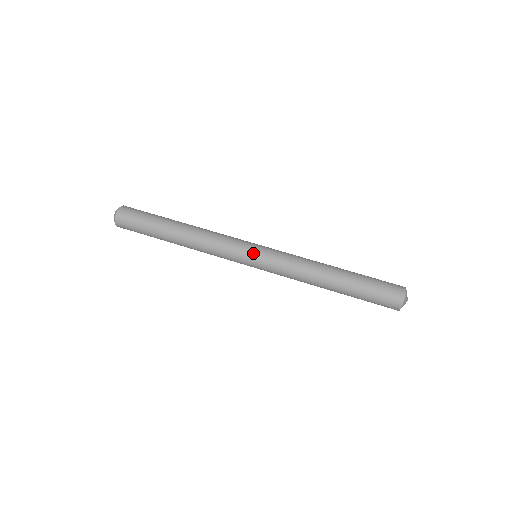
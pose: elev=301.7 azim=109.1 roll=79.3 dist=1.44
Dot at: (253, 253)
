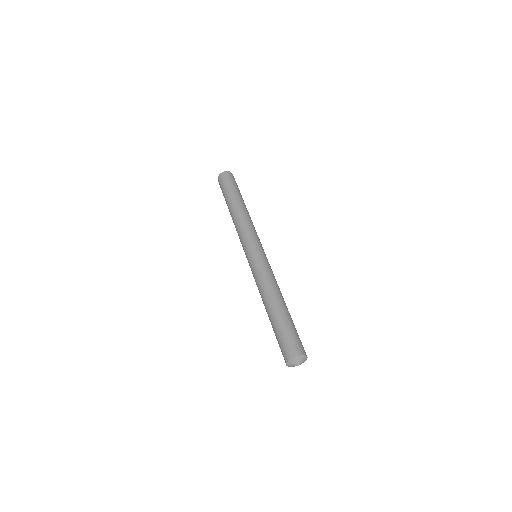
Dot at: (259, 248)
